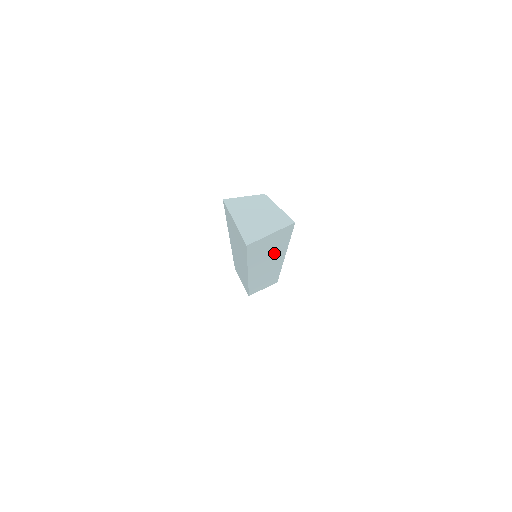
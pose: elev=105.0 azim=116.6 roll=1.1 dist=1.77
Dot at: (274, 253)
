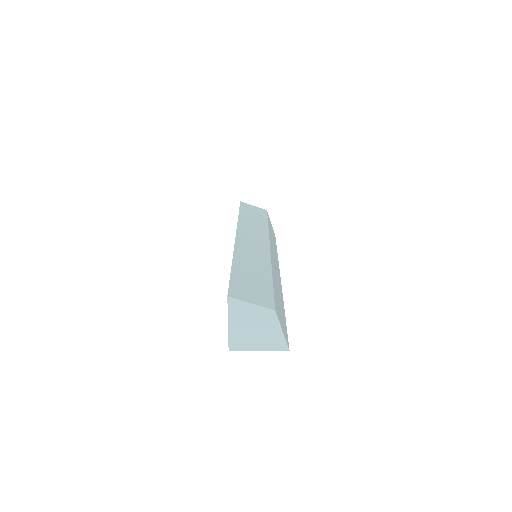
Dot at: occluded
